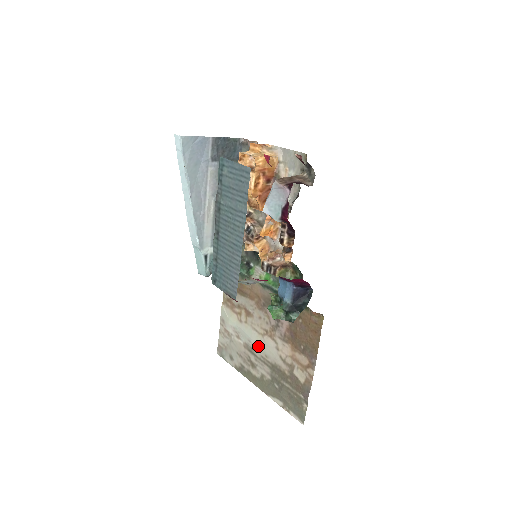
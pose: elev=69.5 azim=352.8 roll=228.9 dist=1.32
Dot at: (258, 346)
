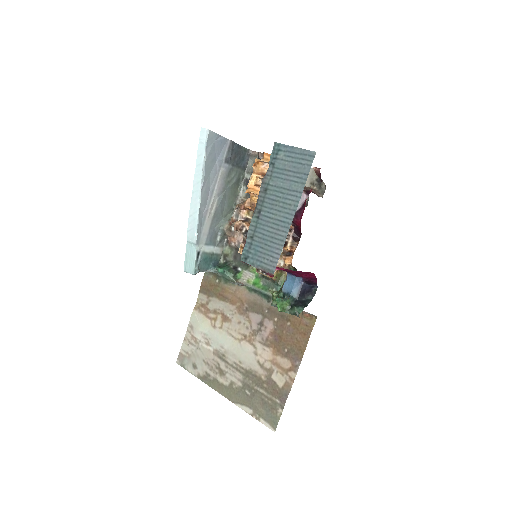
Dot at: (232, 352)
